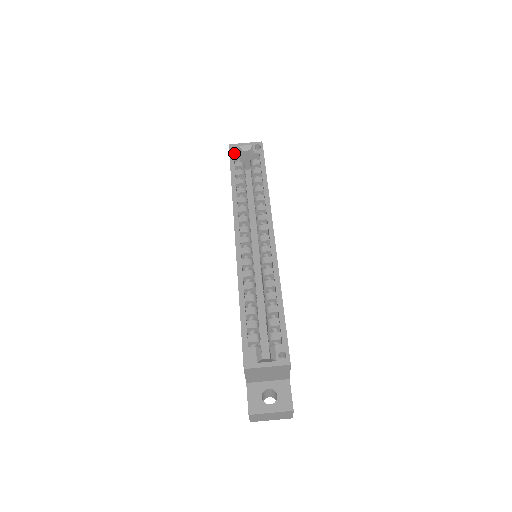
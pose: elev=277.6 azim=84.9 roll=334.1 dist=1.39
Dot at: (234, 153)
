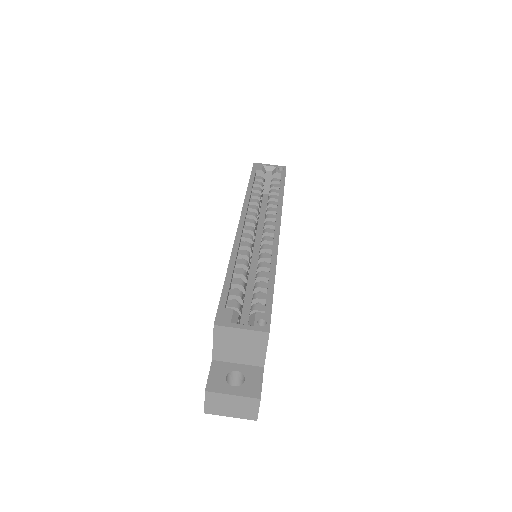
Dot at: (257, 168)
